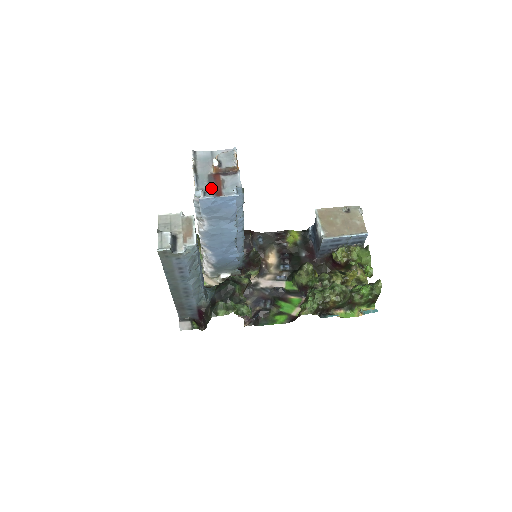
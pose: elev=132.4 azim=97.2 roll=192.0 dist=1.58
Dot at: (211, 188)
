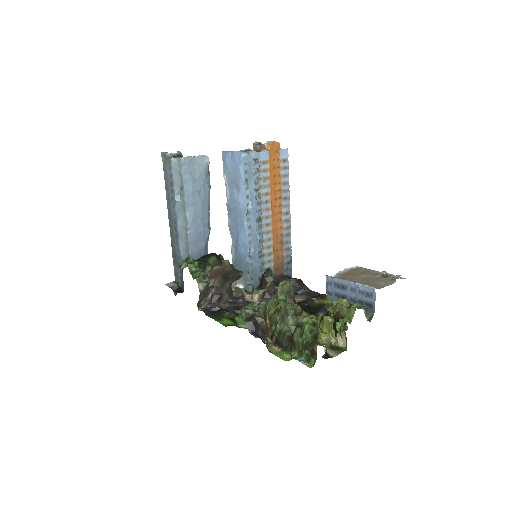
Dot at: occluded
